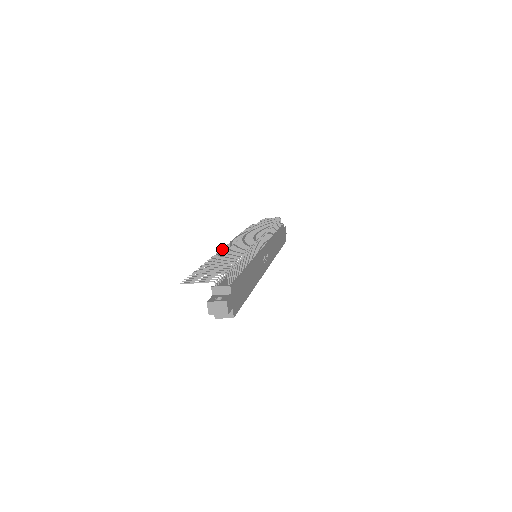
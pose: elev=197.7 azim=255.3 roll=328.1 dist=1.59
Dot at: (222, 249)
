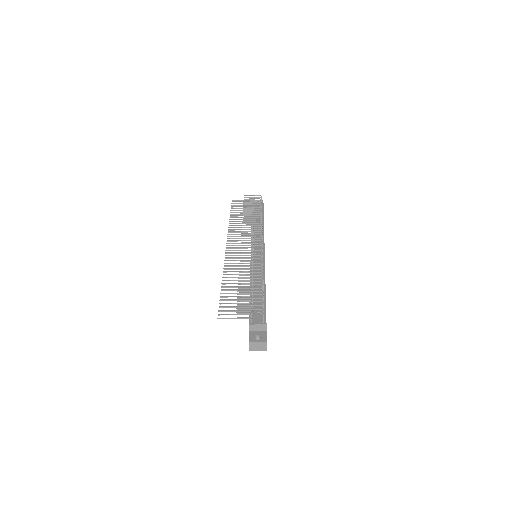
Dot at: (227, 252)
